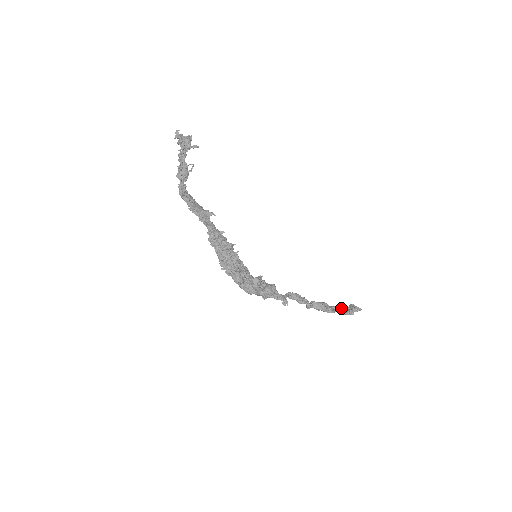
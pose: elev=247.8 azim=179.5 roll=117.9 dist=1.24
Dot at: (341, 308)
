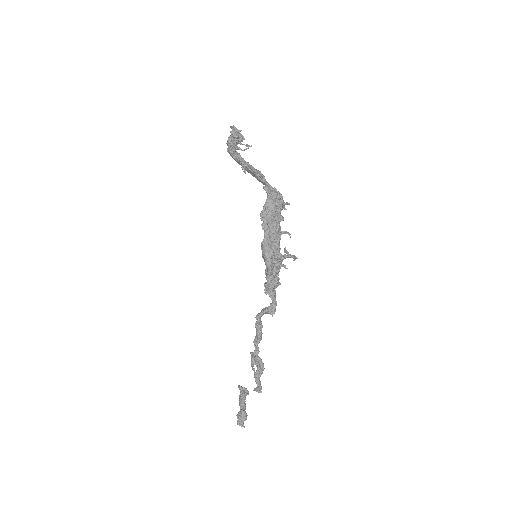
Dot at: (260, 391)
